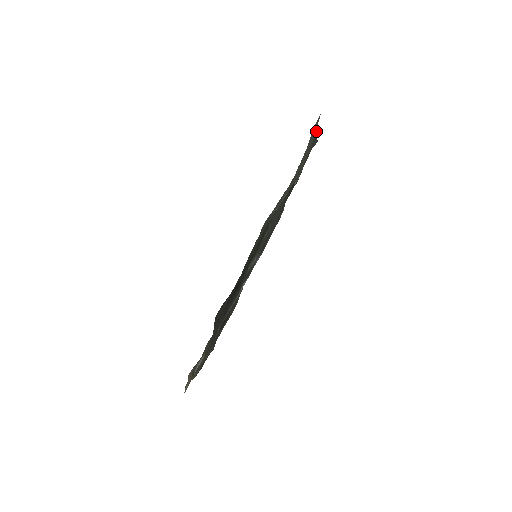
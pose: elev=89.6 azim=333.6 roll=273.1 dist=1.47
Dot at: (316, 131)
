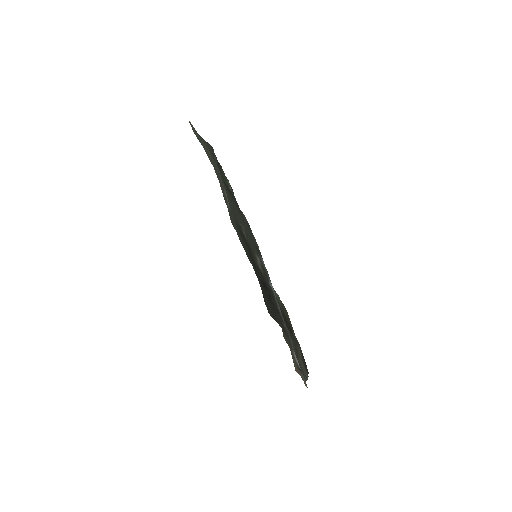
Dot at: (202, 138)
